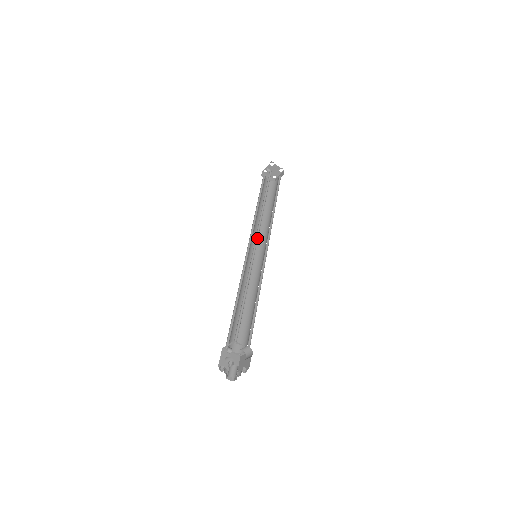
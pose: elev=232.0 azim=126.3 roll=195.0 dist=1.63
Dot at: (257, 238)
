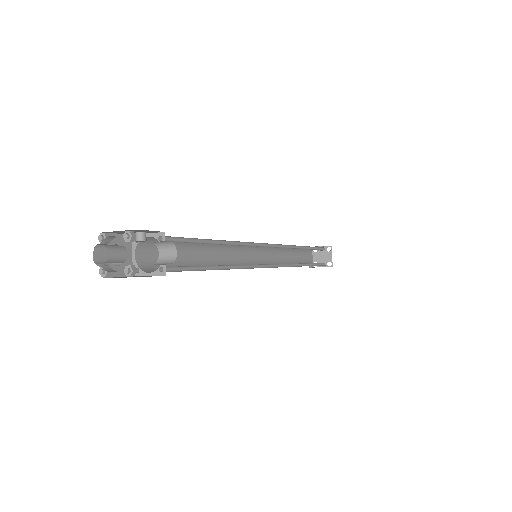
Dot at: (275, 247)
